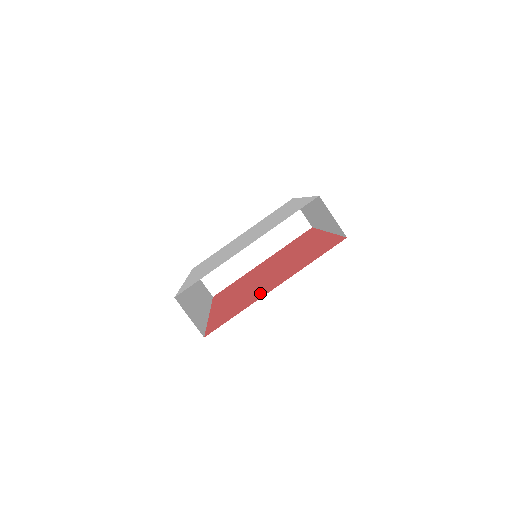
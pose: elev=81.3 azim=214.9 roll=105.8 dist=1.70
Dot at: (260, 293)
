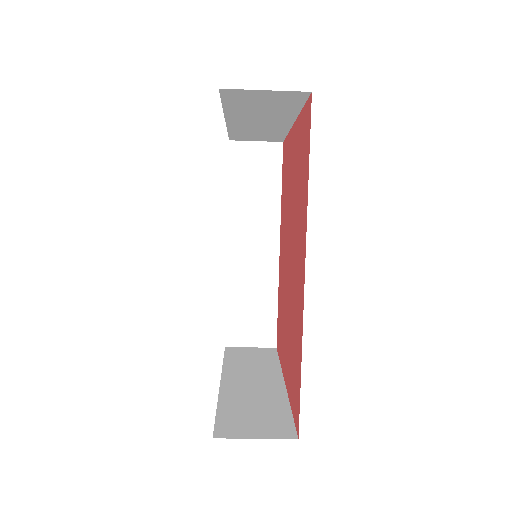
Dot at: (283, 351)
